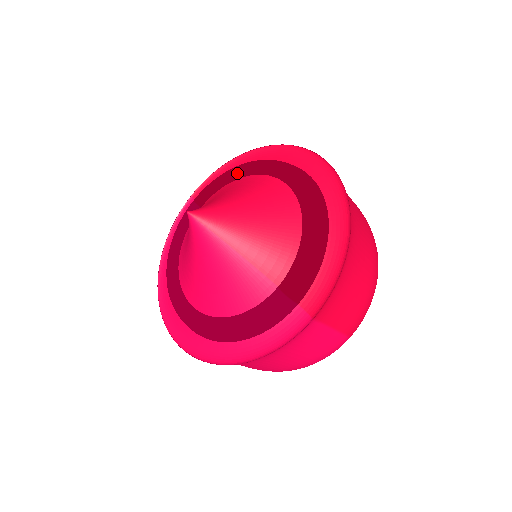
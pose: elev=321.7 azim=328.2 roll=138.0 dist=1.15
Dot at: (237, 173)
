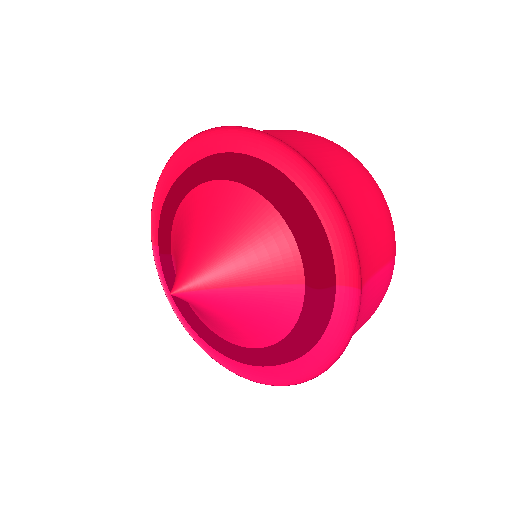
Dot at: (174, 201)
